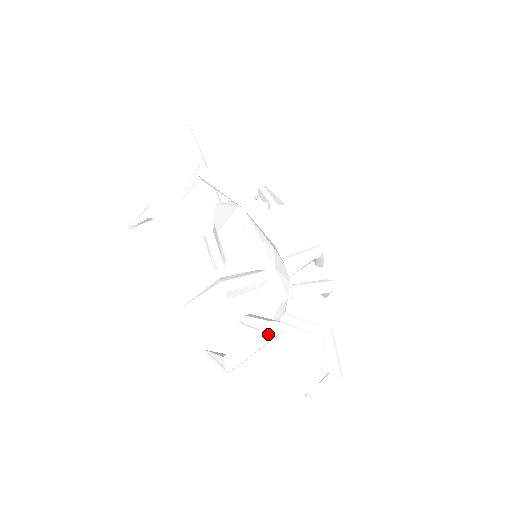
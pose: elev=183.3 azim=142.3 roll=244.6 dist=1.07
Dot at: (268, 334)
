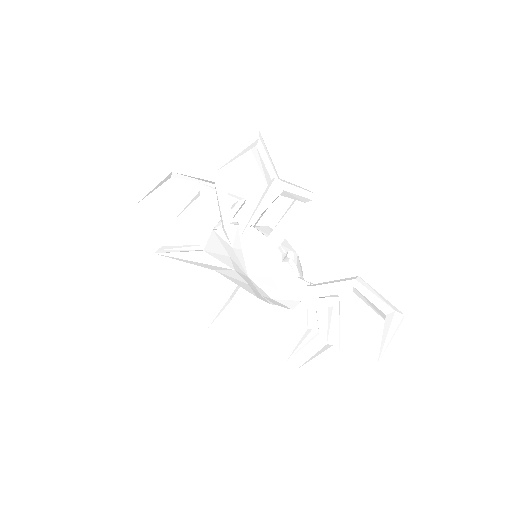
Dot at: (303, 188)
